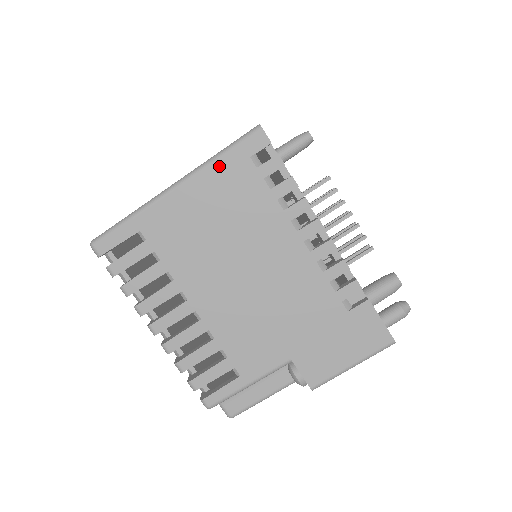
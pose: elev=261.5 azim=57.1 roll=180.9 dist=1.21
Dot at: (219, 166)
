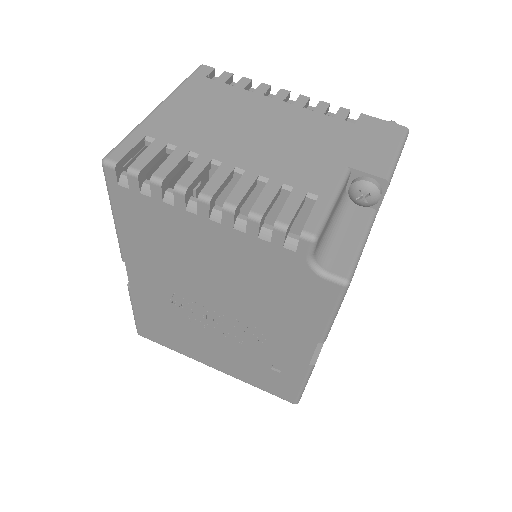
Dot at: (186, 87)
